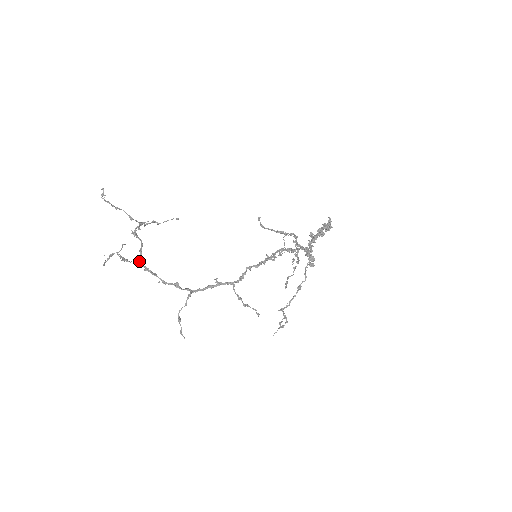
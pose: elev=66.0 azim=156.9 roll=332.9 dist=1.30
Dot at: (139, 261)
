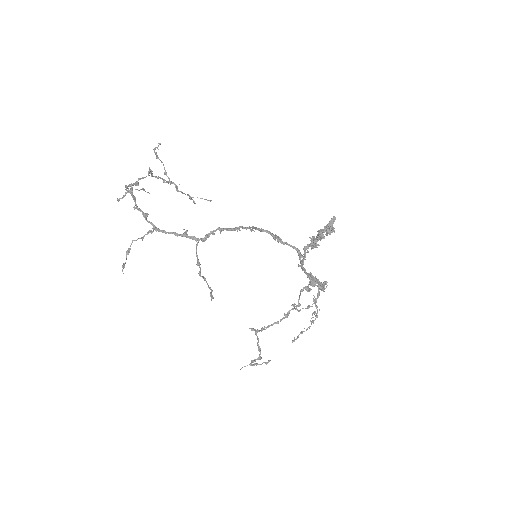
Dot at: (131, 184)
